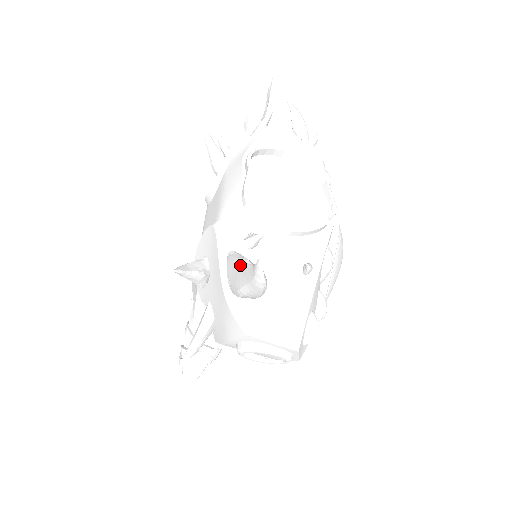
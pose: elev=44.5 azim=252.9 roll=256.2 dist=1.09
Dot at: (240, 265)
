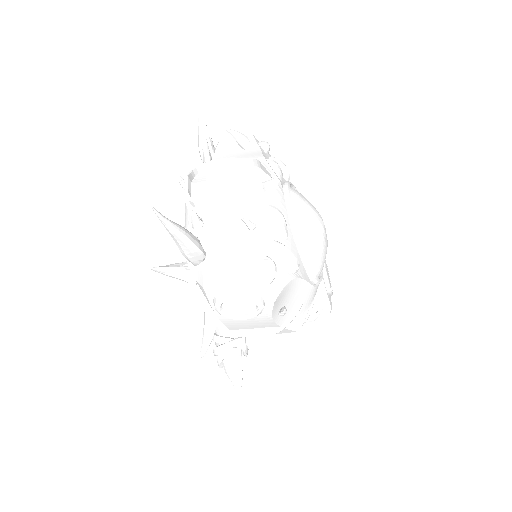
Dot at: occluded
